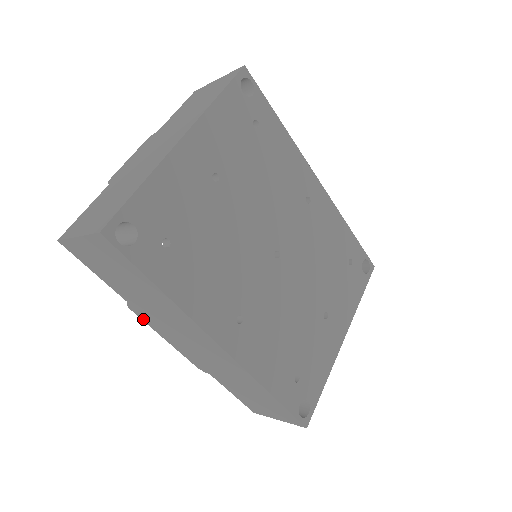
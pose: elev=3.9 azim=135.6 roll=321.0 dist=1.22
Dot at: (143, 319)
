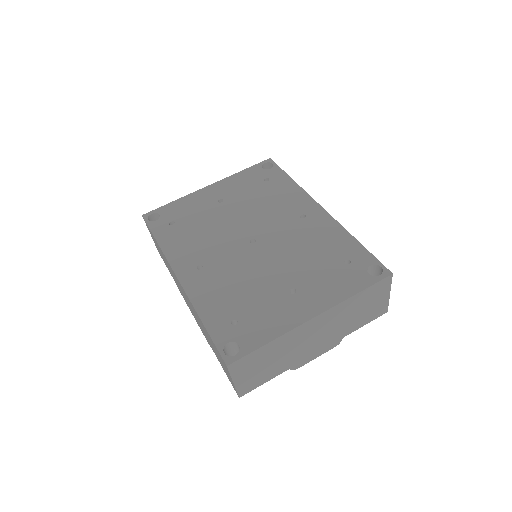
Dot at: occluded
